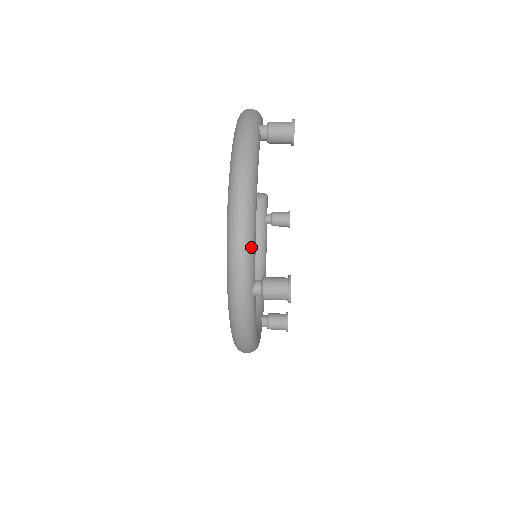
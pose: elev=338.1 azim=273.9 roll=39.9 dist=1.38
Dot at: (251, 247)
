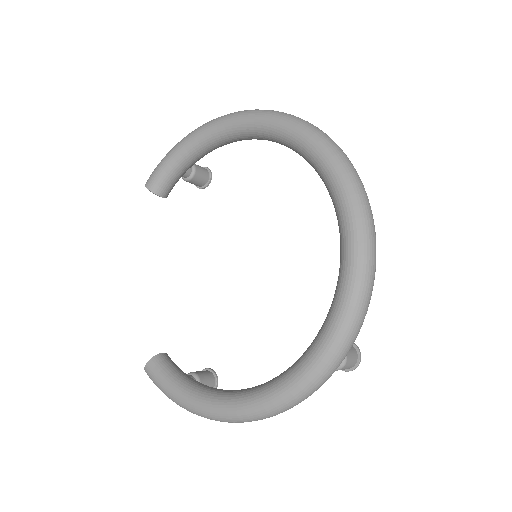
Dot at: occluded
